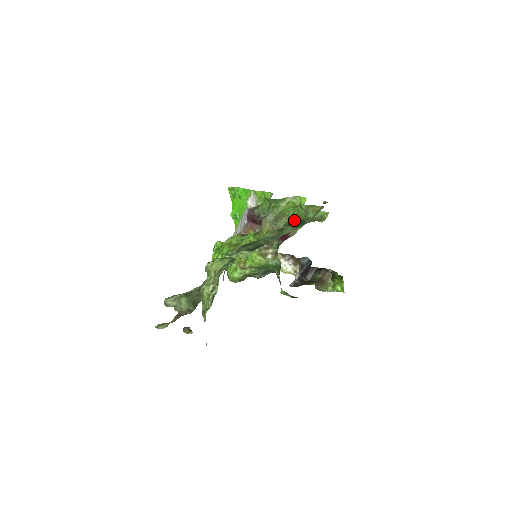
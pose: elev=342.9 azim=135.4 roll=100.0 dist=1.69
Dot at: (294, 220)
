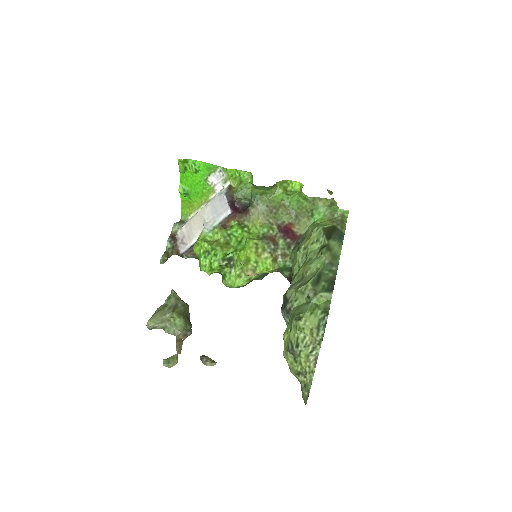
Dot at: (326, 228)
